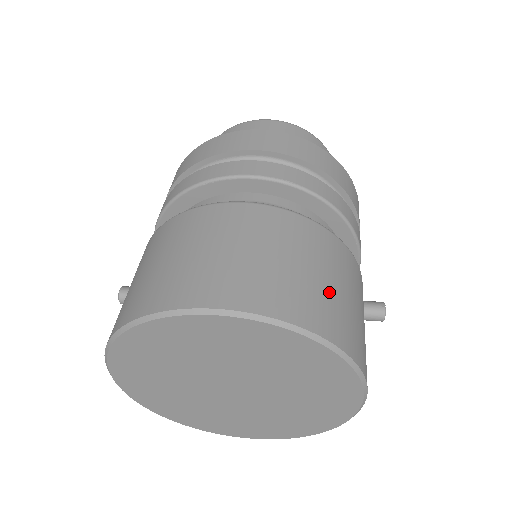
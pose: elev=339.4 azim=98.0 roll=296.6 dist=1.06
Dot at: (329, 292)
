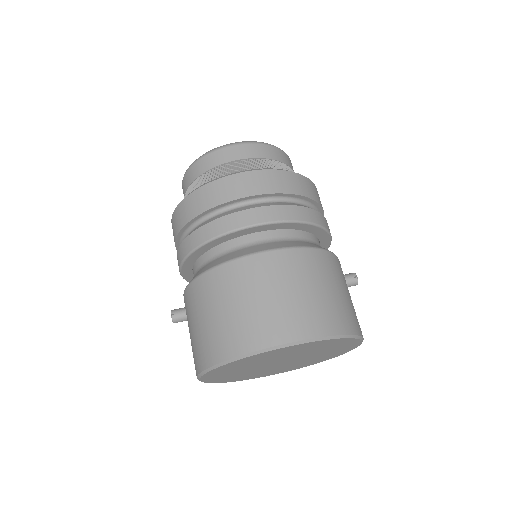
Dot at: (338, 300)
